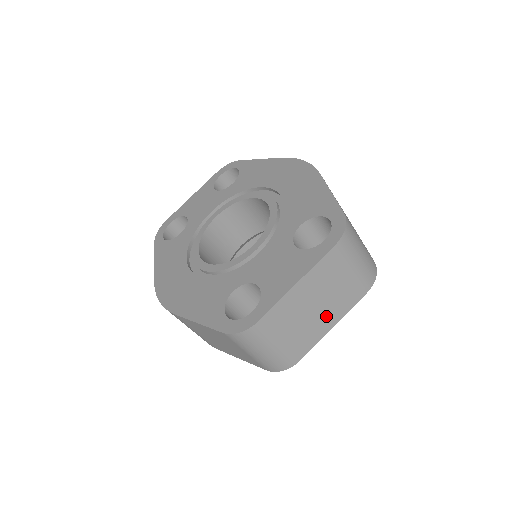
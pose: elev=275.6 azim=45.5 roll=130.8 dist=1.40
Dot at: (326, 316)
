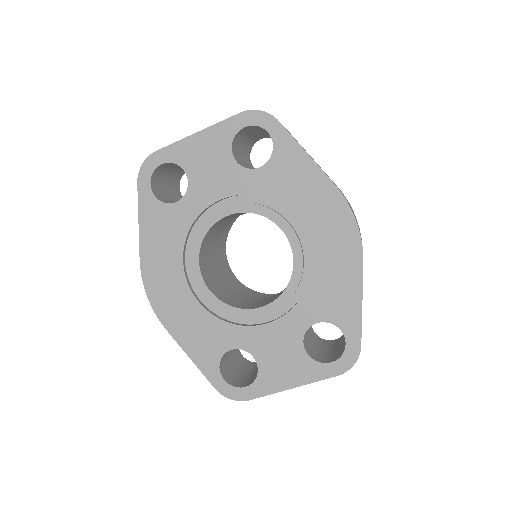
Dot at: occluded
